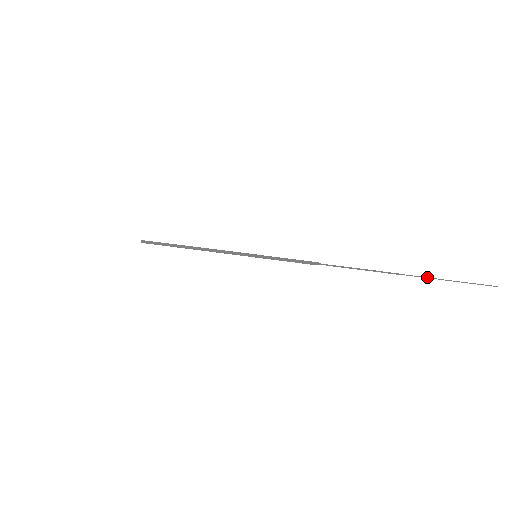
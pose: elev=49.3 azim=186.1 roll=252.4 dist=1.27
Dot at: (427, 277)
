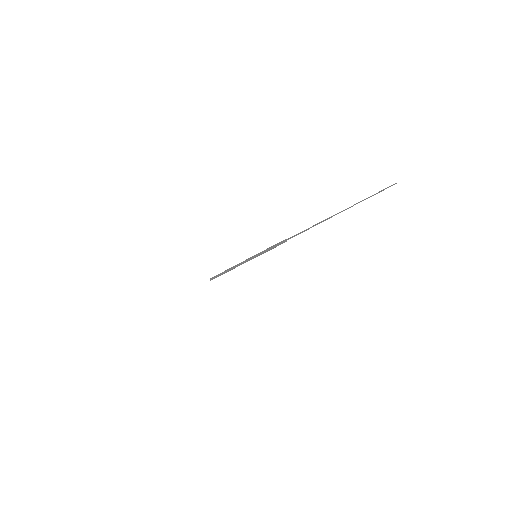
Dot at: (347, 208)
